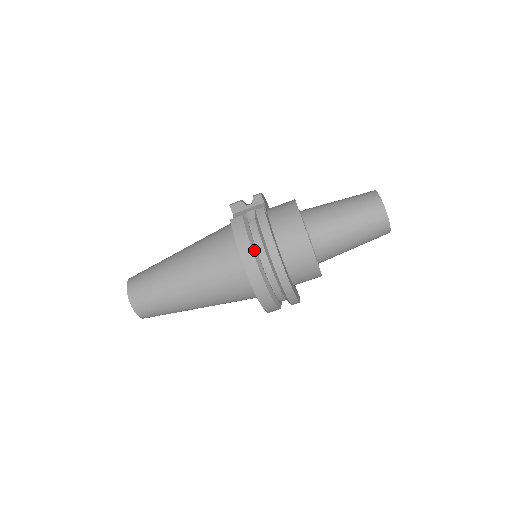
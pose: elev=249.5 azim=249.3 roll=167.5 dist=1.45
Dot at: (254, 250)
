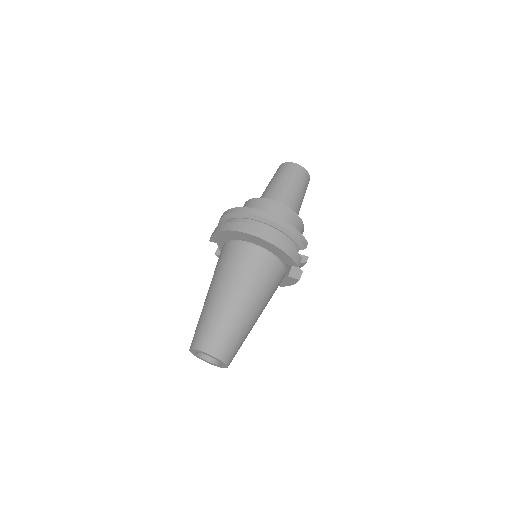
Dot at: occluded
